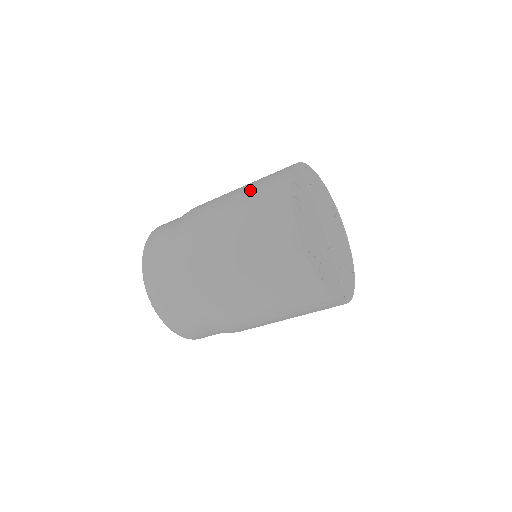
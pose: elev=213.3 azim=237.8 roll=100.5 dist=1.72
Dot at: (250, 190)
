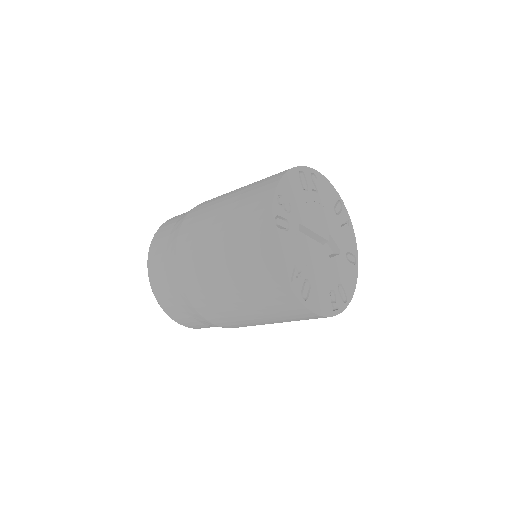
Dot at: (245, 286)
